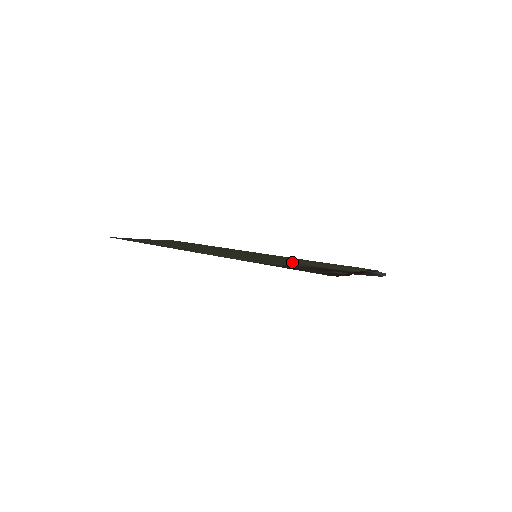
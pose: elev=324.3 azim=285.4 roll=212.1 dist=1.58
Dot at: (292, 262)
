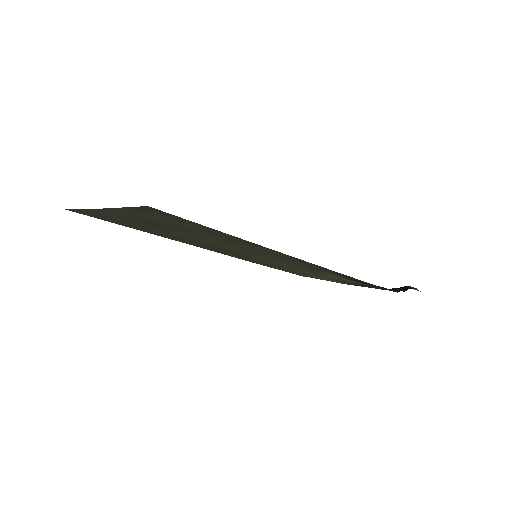
Dot at: (306, 268)
